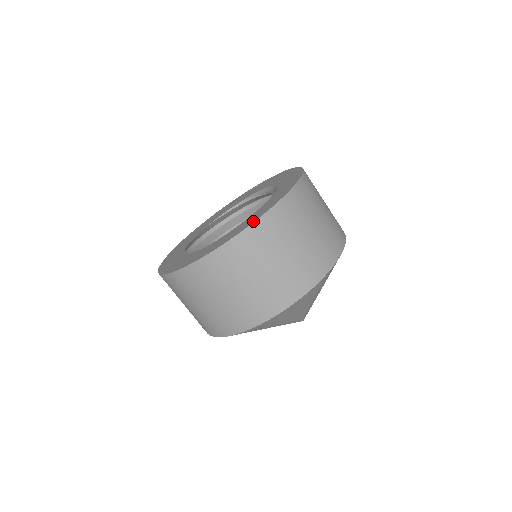
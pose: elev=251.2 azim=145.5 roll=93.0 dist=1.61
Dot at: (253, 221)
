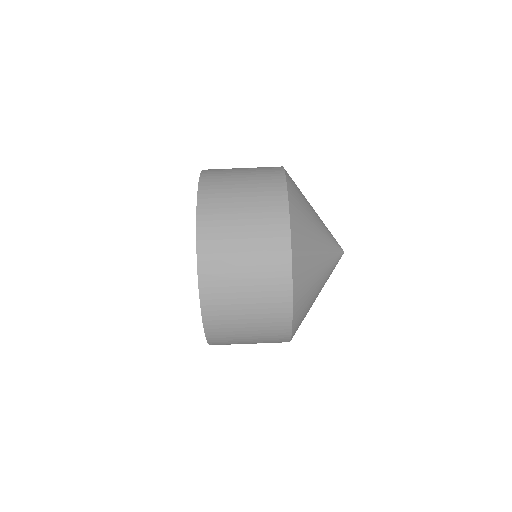
Dot at: occluded
